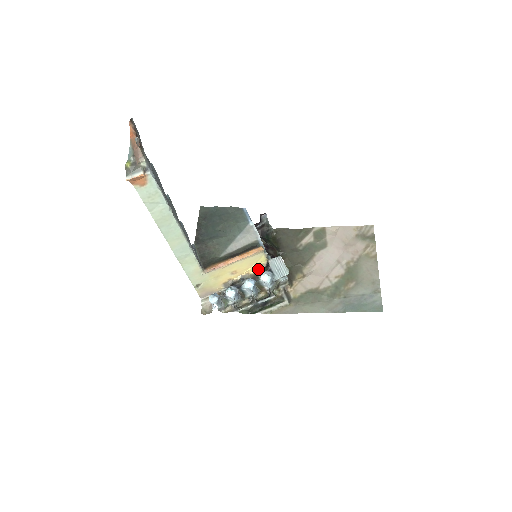
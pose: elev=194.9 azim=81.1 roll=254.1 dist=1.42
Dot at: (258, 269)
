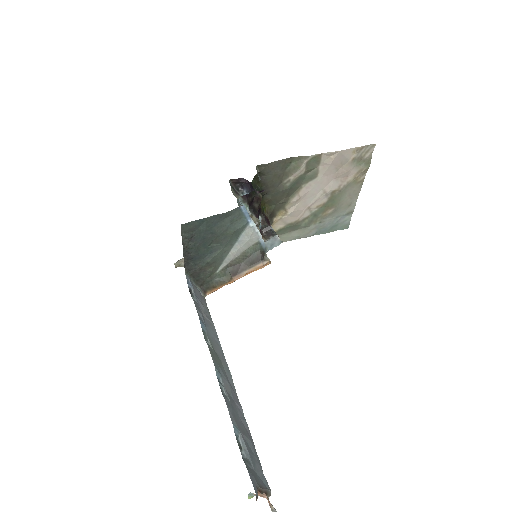
Dot at: occluded
